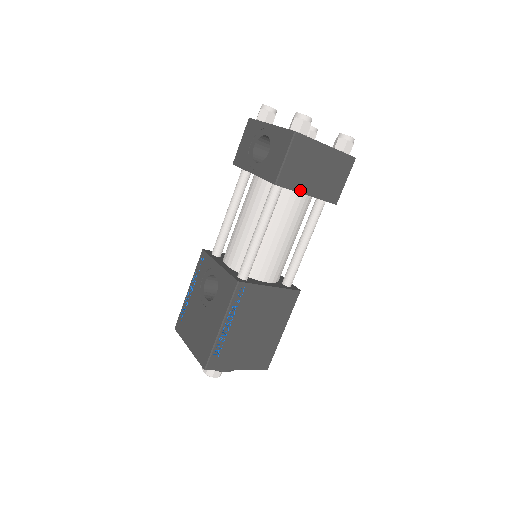
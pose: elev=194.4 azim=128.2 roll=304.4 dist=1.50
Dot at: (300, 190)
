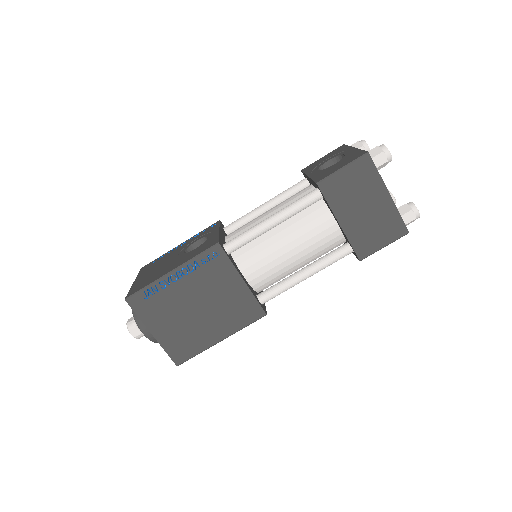
Dot at: (335, 211)
